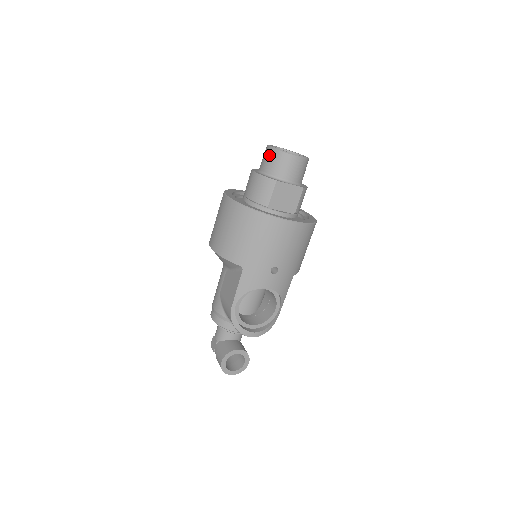
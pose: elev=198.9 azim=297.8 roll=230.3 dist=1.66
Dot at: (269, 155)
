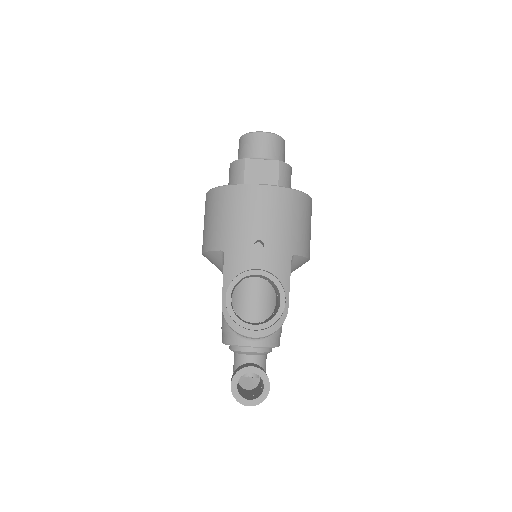
Dot at: (239, 145)
